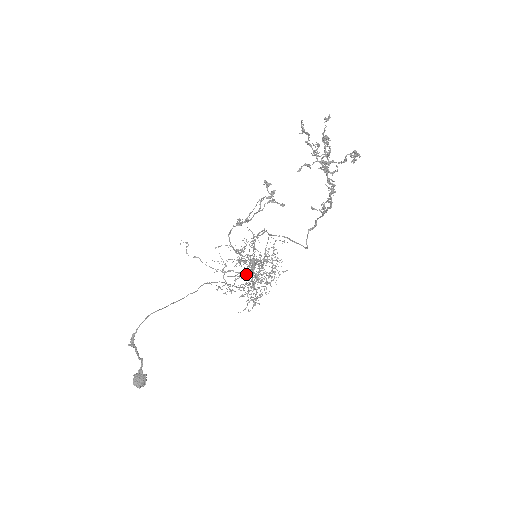
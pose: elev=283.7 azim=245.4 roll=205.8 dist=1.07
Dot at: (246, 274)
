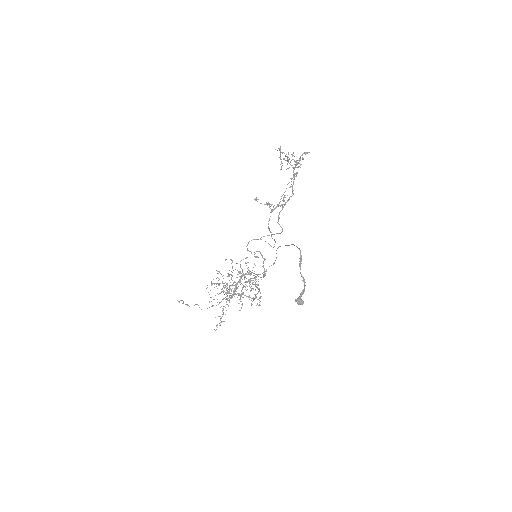
Dot at: (229, 299)
